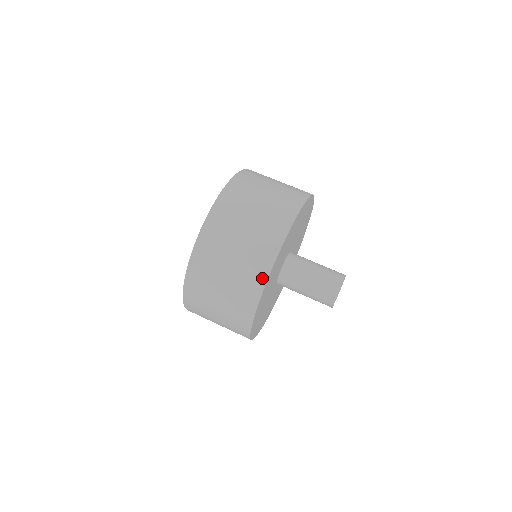
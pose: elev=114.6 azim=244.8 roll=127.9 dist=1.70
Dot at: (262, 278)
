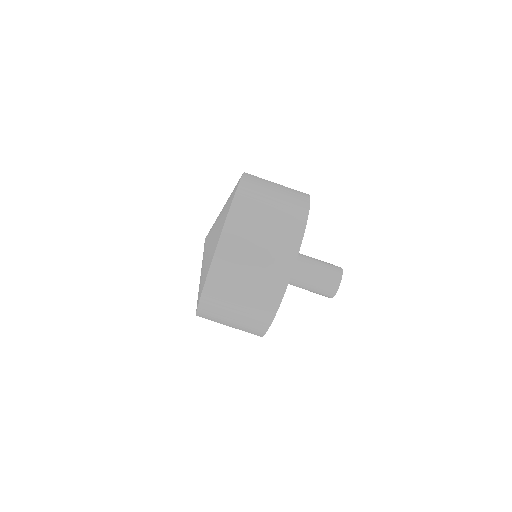
Dot at: (292, 257)
